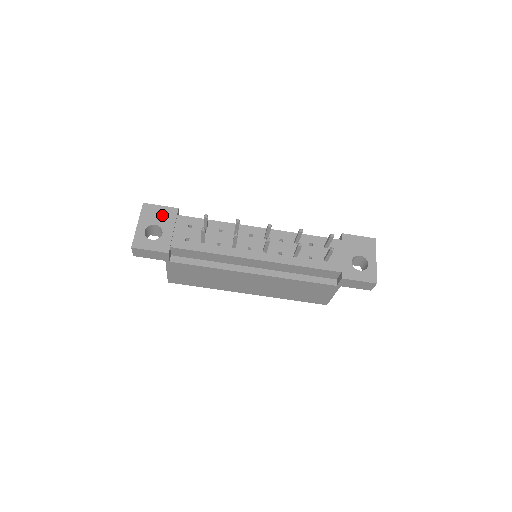
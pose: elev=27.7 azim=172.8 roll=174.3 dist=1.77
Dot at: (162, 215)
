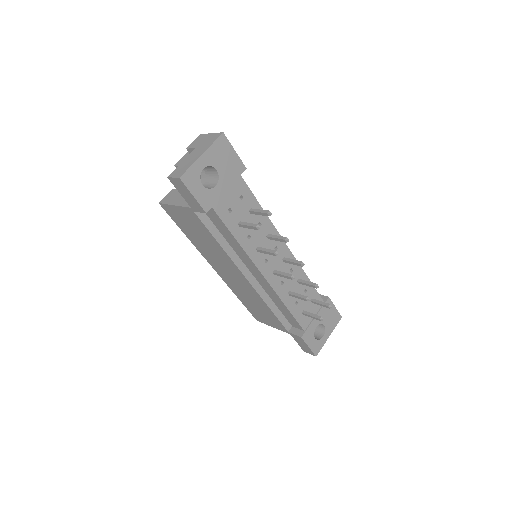
Dot at: (229, 164)
